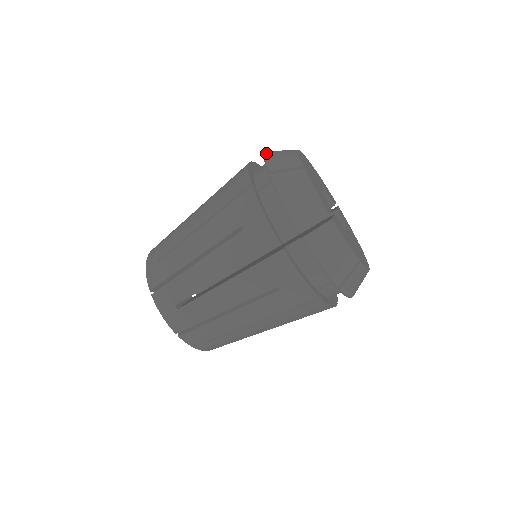
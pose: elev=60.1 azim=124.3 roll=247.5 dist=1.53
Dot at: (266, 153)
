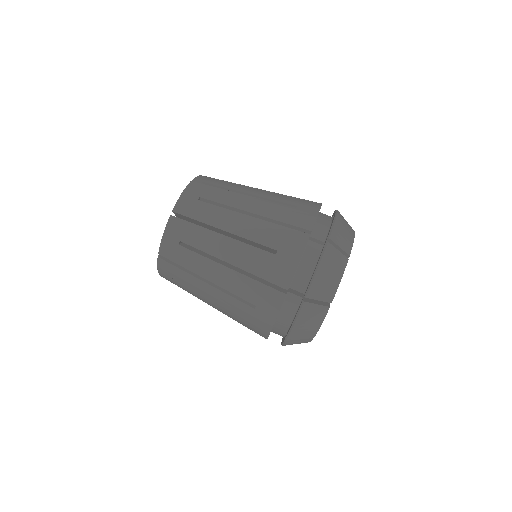
Dot at: occluded
